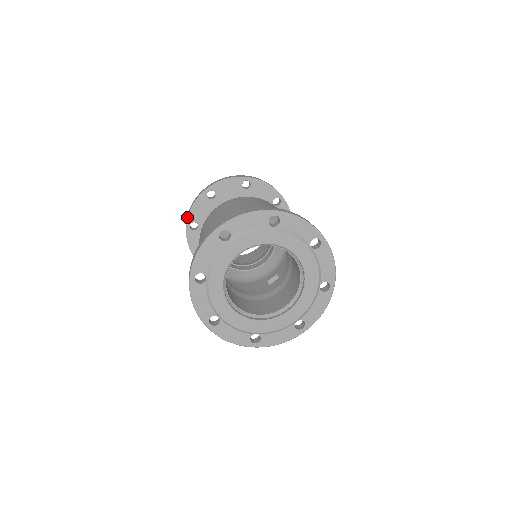
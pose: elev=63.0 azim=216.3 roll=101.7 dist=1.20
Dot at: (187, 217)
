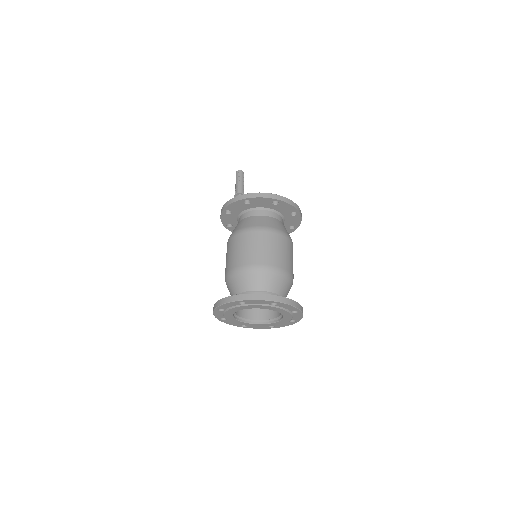
Dot at: (251, 197)
